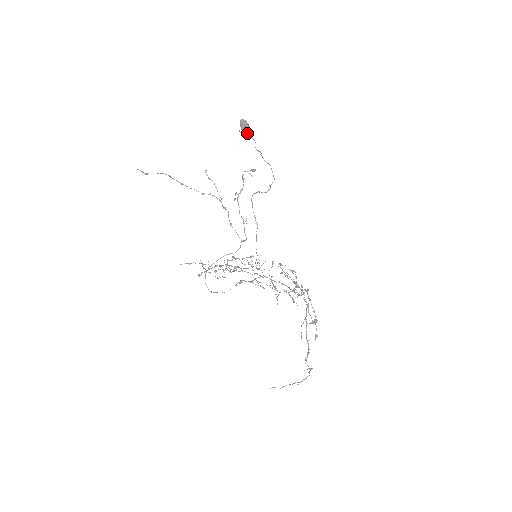
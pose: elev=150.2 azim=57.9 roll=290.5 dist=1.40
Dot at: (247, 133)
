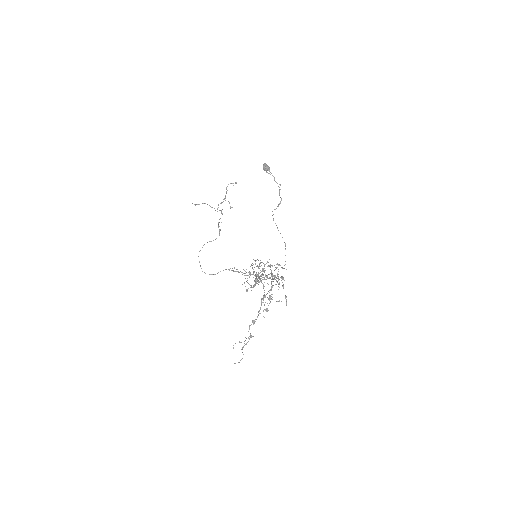
Dot at: (266, 172)
